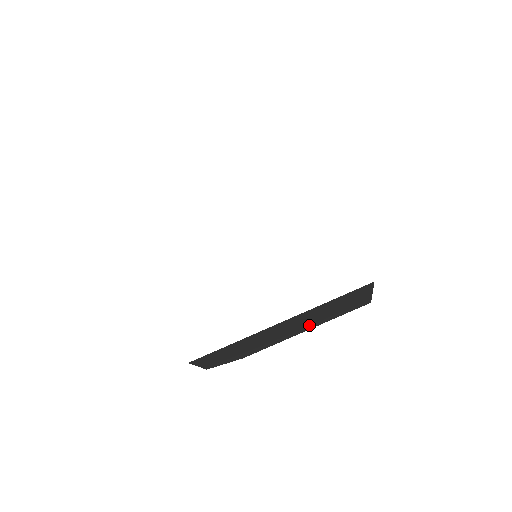
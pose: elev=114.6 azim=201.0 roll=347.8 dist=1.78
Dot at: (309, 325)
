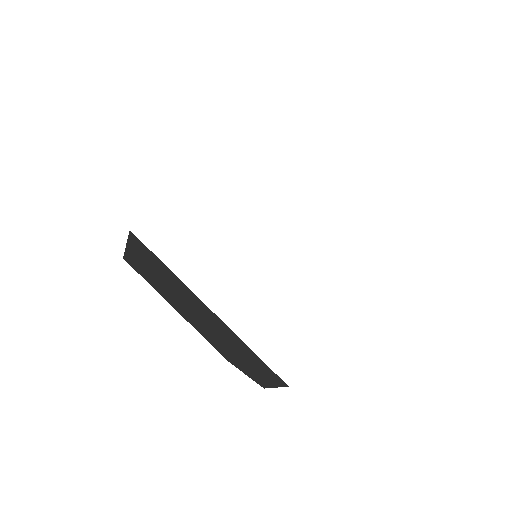
Dot at: occluded
